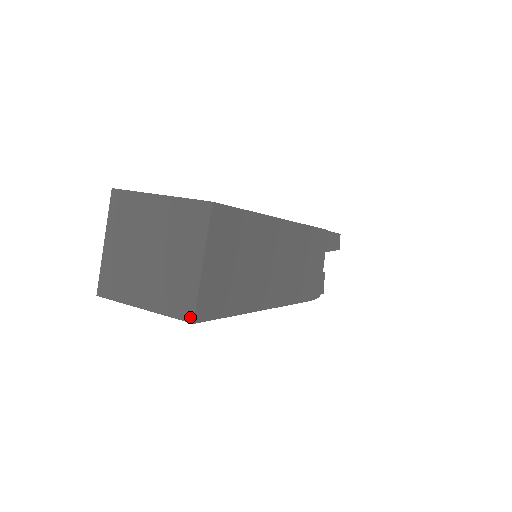
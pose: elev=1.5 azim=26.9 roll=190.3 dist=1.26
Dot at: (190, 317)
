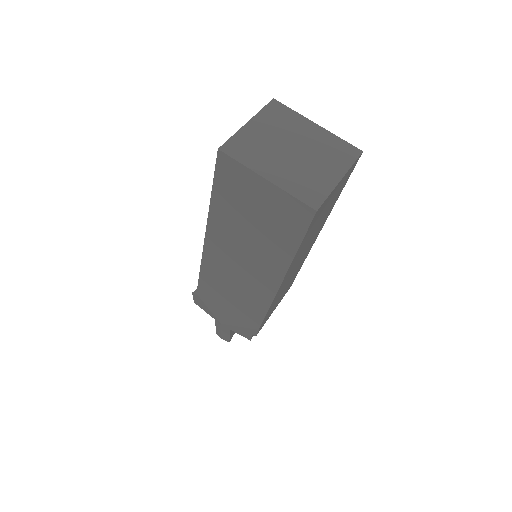
Dot at: (316, 205)
